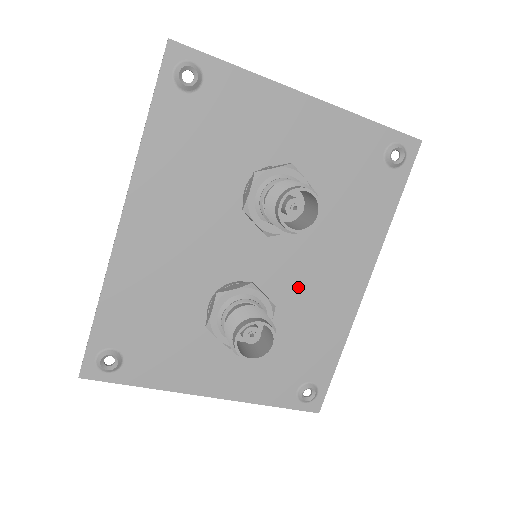
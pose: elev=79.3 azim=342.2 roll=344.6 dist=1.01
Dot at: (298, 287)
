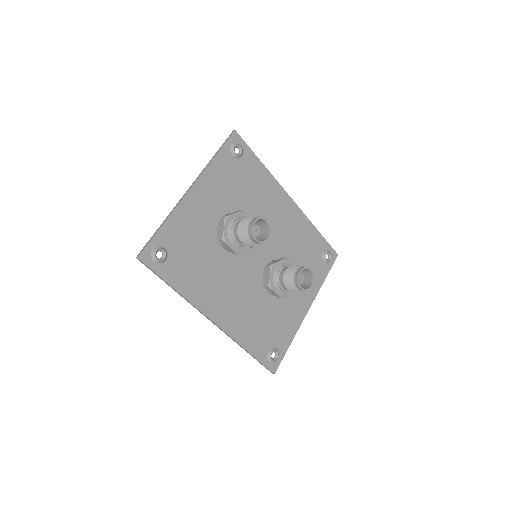
Dot at: (278, 239)
